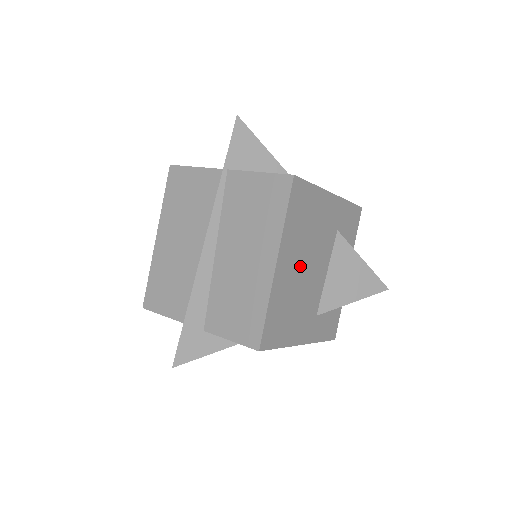
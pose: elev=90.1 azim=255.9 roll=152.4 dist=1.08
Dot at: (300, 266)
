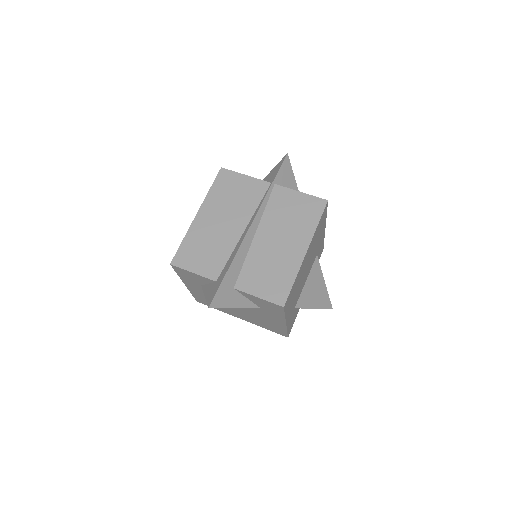
Dot at: (307, 264)
